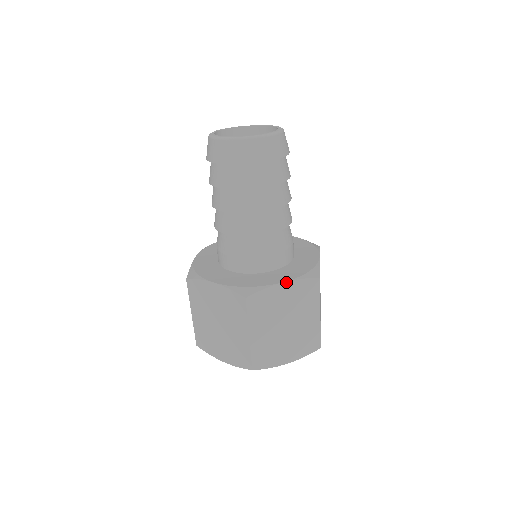
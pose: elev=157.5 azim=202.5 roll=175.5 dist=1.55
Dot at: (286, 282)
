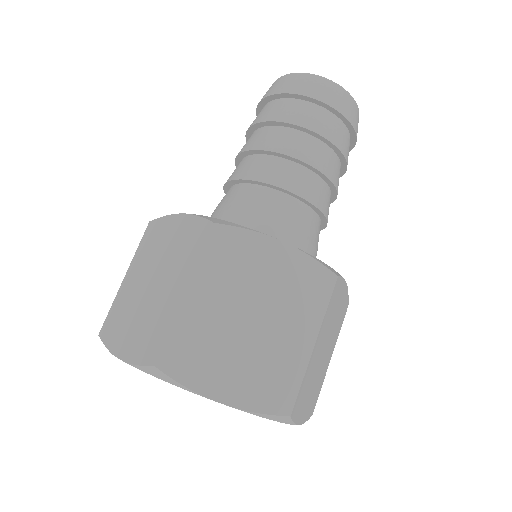
Dot at: (285, 244)
